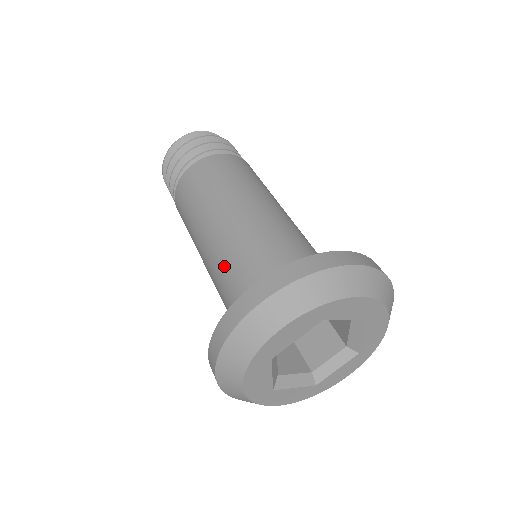
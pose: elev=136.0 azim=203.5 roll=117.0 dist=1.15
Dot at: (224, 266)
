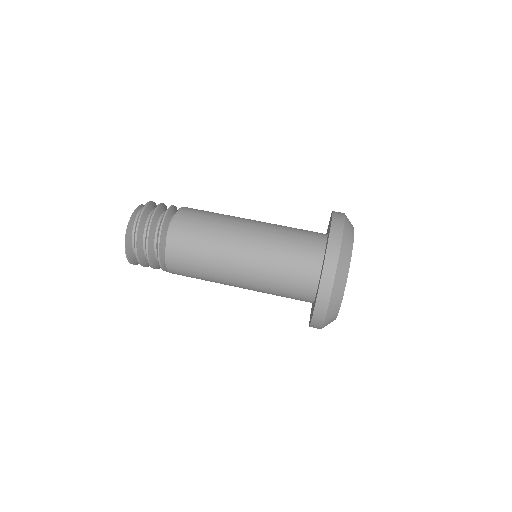
Dot at: (266, 291)
